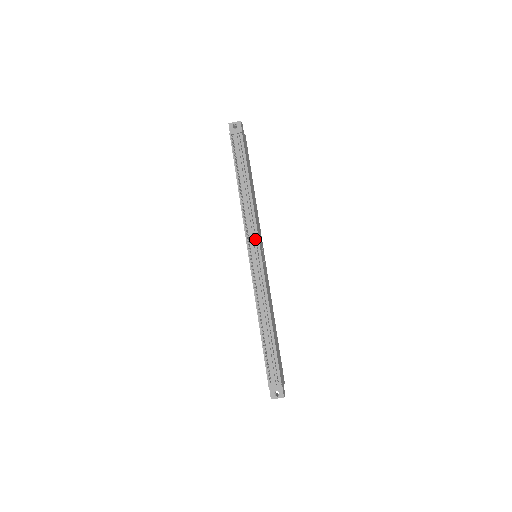
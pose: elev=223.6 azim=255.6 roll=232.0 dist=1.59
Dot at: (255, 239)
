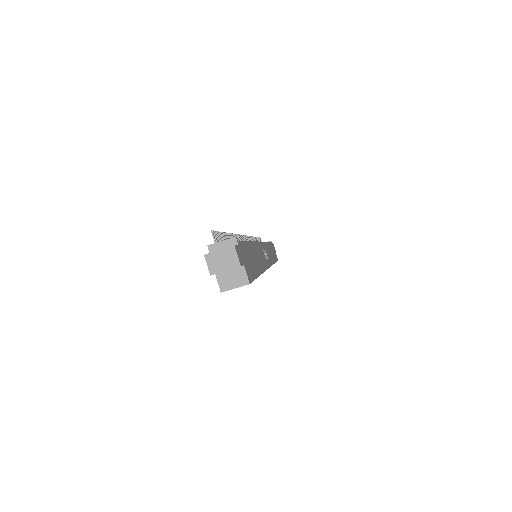
Dot at: occluded
